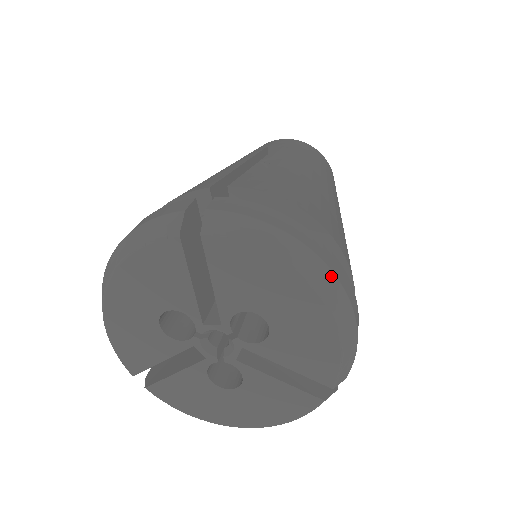
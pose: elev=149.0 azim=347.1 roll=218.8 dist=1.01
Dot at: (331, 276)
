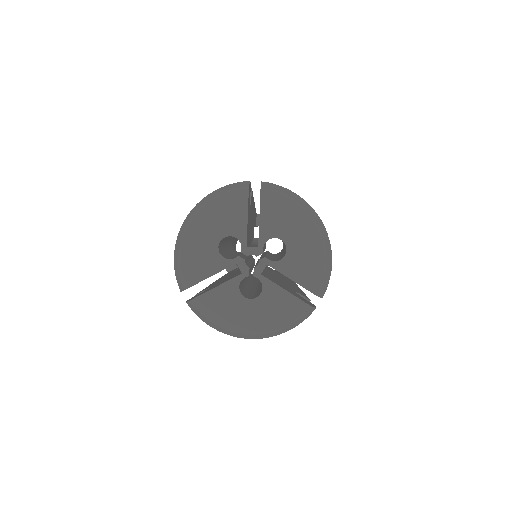
Dot at: (322, 224)
